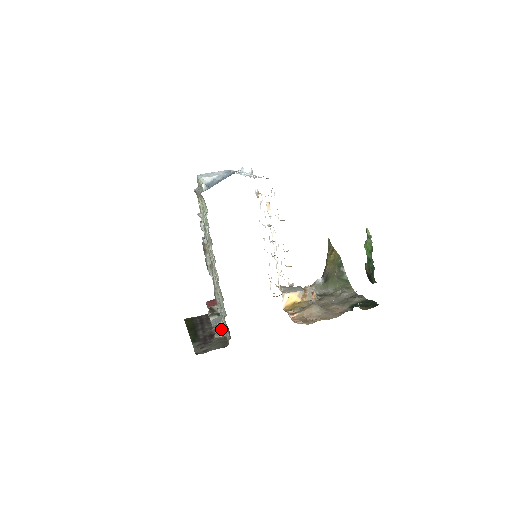
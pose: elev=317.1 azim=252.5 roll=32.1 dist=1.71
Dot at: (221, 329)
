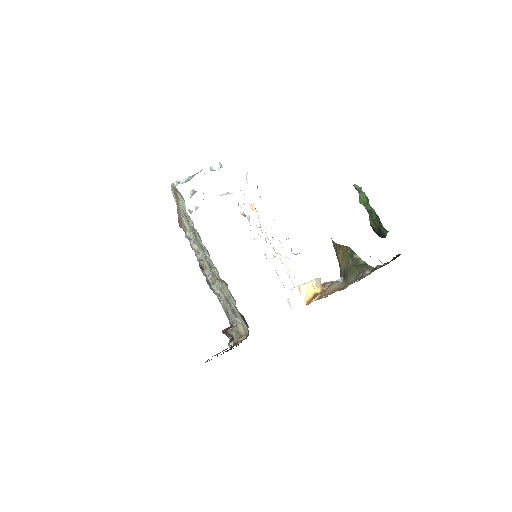
Dot at: (240, 333)
